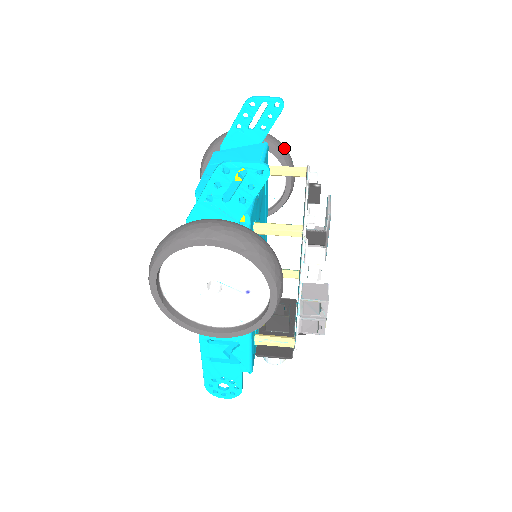
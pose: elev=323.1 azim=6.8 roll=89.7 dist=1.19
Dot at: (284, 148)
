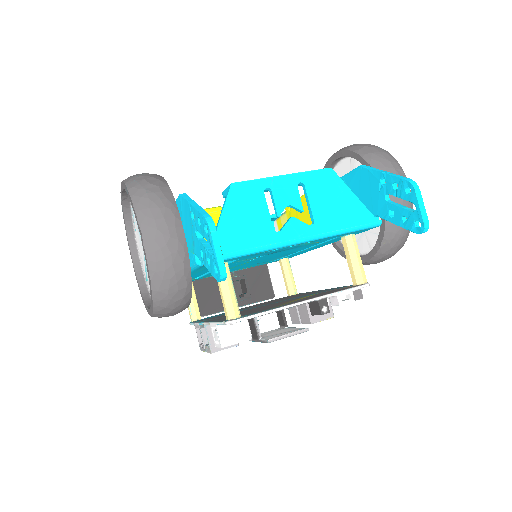
Dot at: (398, 242)
